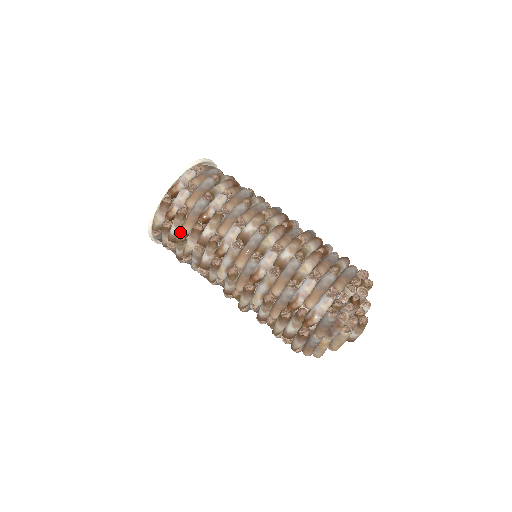
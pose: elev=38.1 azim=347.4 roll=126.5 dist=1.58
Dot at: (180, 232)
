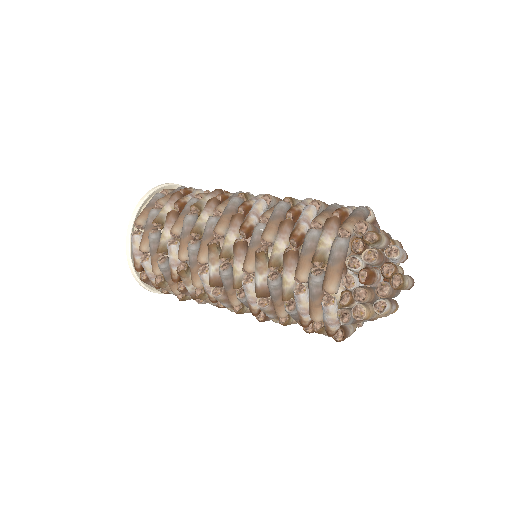
Dot at: occluded
